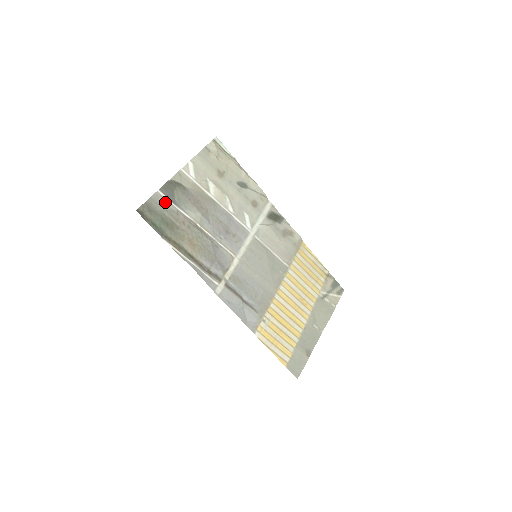
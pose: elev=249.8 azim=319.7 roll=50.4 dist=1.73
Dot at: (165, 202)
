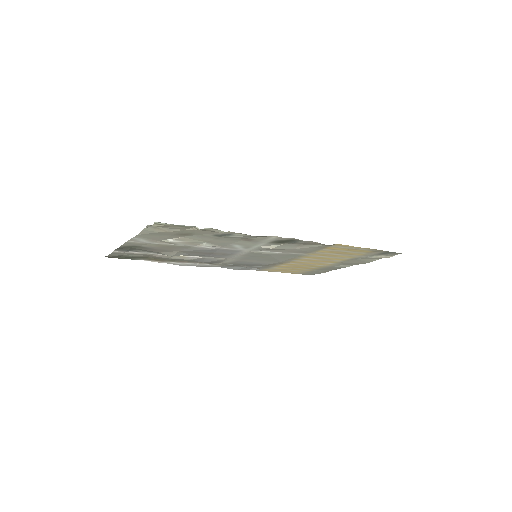
Dot at: (127, 253)
